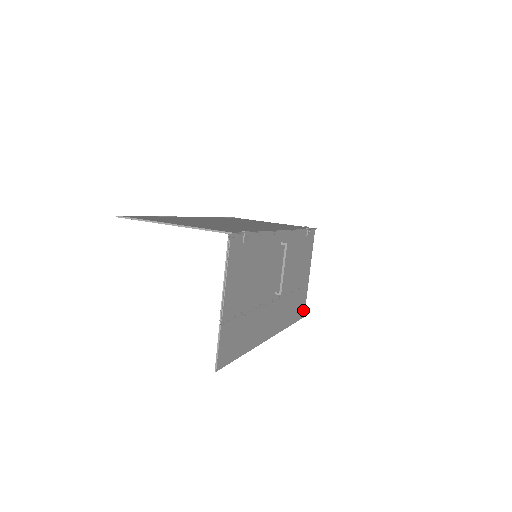
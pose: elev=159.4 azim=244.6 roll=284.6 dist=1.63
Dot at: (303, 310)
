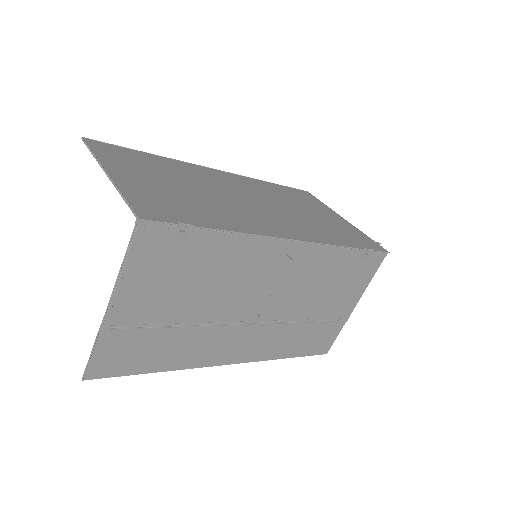
Dot at: (327, 345)
